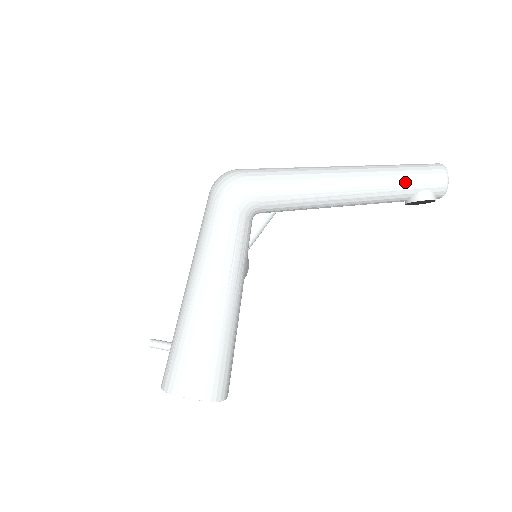
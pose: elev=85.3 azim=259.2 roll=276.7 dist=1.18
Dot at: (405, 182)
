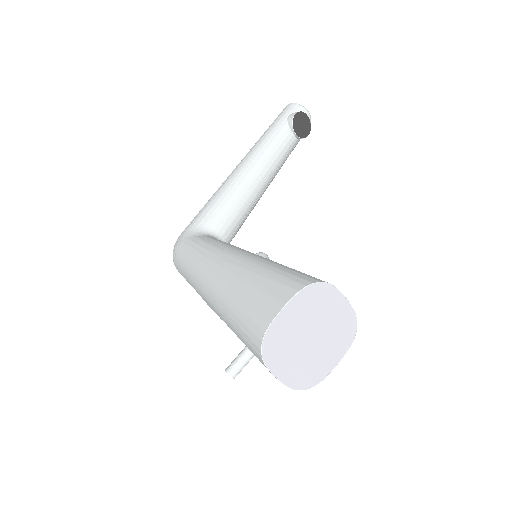
Dot at: (272, 127)
